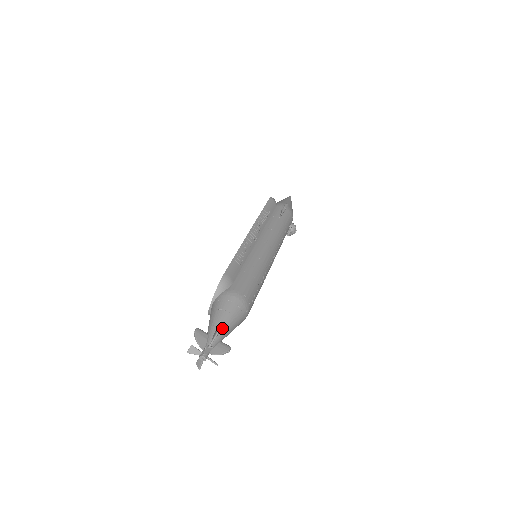
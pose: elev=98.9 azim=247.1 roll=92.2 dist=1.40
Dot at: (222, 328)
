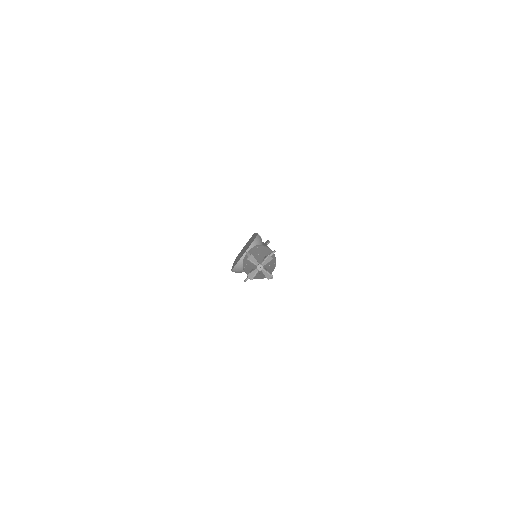
Dot at: occluded
